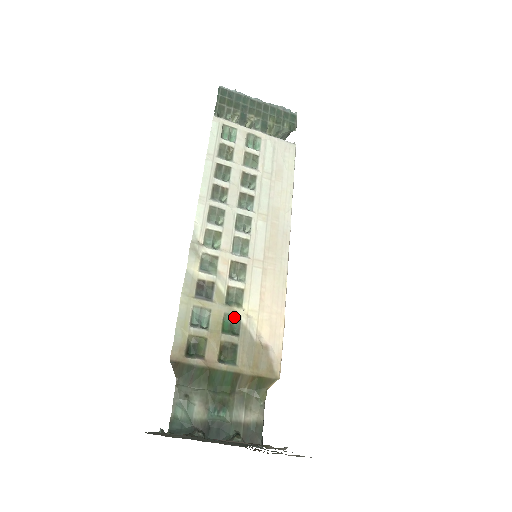
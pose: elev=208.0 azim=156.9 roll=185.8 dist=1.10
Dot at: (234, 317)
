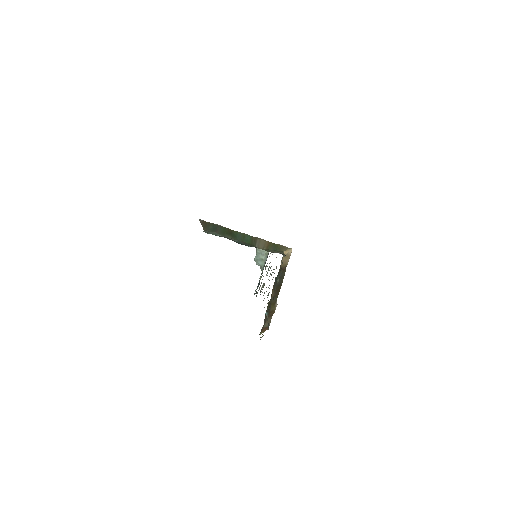
Dot at: occluded
